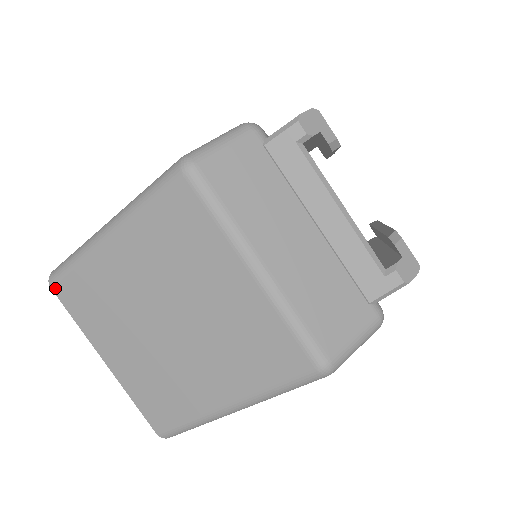
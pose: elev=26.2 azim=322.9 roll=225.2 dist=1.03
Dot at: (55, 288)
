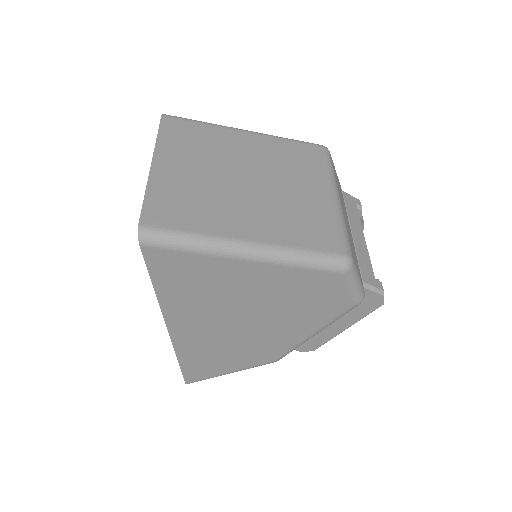
Dot at: (166, 117)
